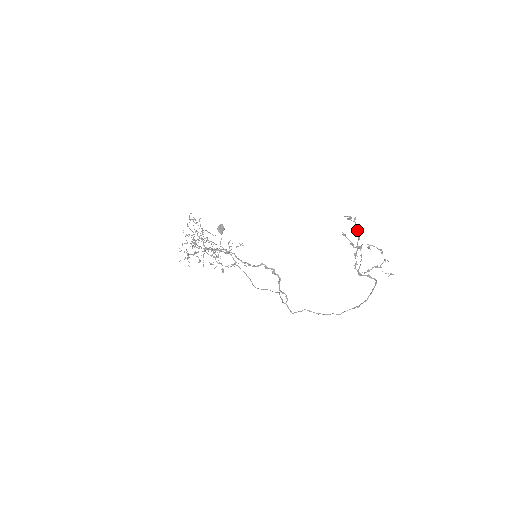
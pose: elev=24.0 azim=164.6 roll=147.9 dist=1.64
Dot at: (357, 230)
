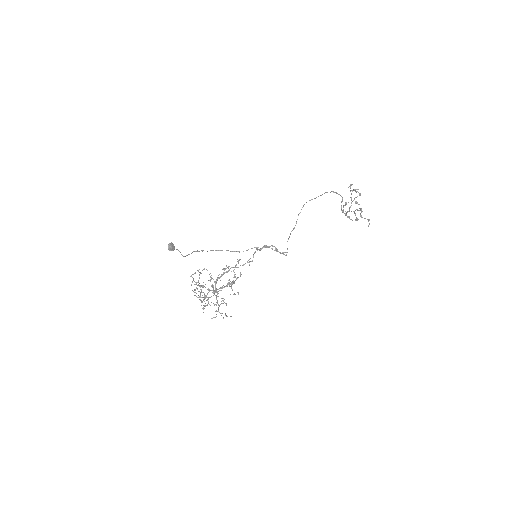
Dot at: occluded
